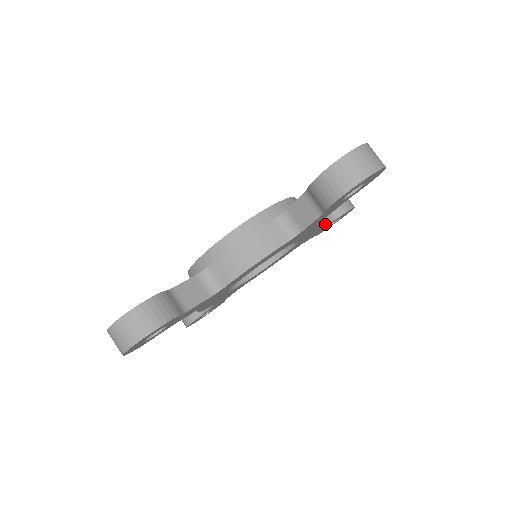
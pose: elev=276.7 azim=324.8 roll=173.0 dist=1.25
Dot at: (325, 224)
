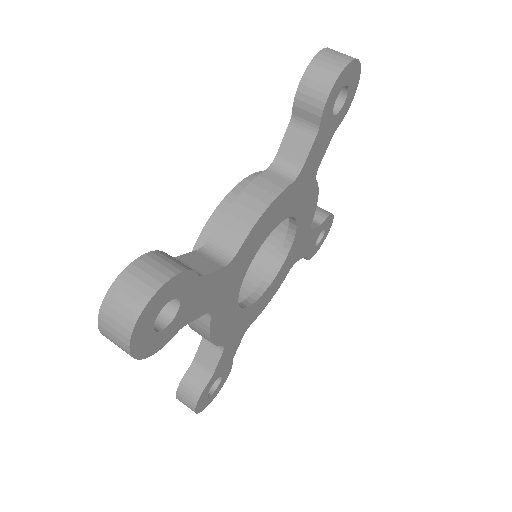
Dot at: (313, 227)
